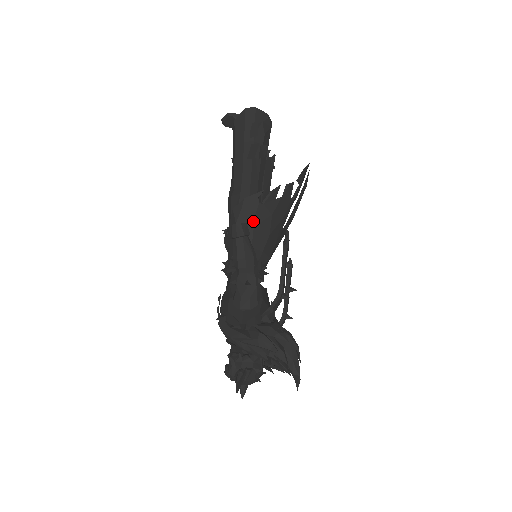
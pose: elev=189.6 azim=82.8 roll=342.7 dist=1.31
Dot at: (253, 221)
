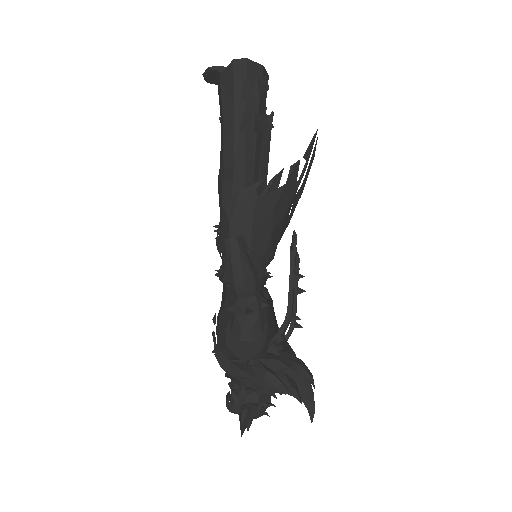
Dot at: (251, 220)
